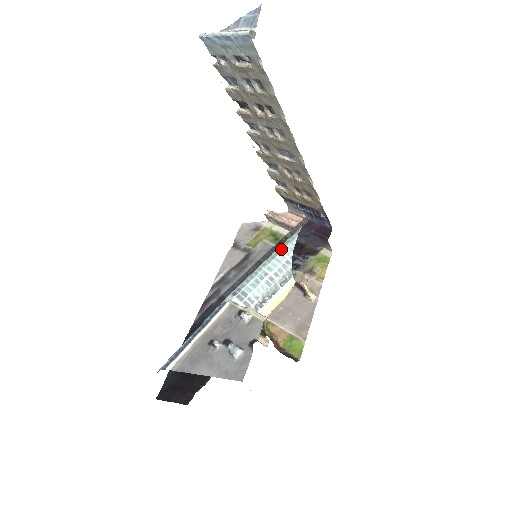
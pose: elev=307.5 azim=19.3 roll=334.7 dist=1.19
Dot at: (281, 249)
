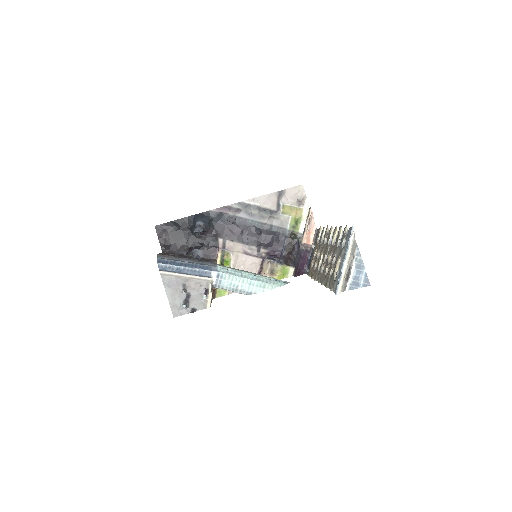
Dot at: (257, 286)
